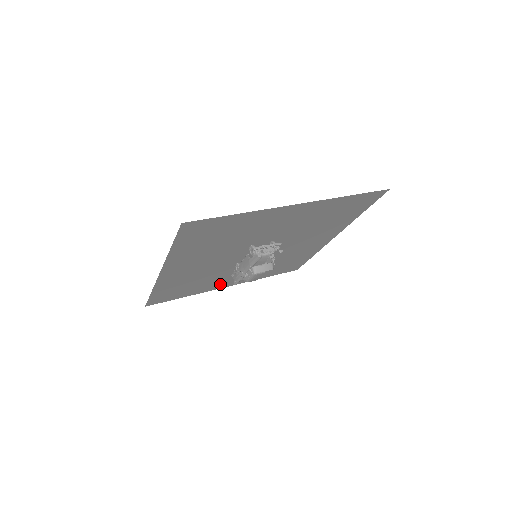
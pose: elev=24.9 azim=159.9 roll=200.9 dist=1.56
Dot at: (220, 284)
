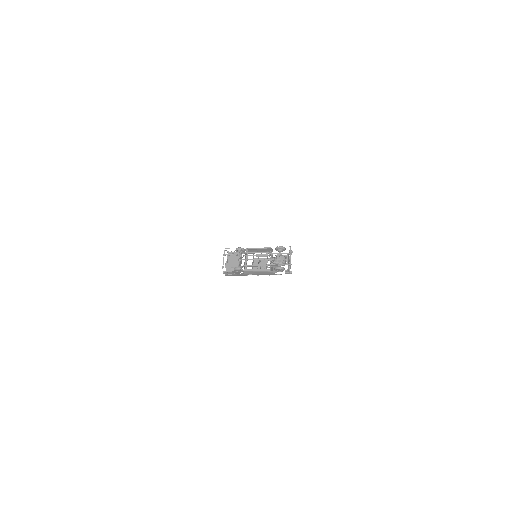
Dot at: occluded
